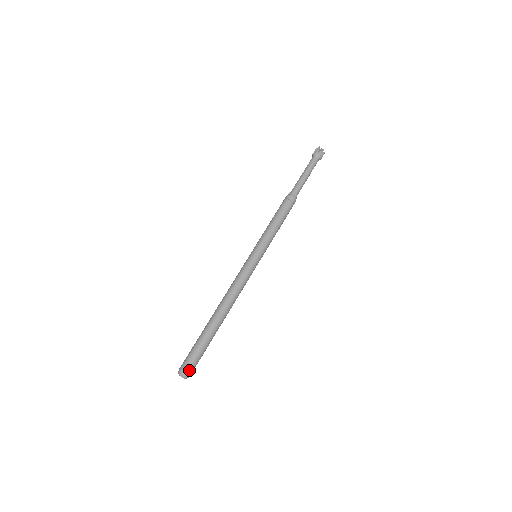
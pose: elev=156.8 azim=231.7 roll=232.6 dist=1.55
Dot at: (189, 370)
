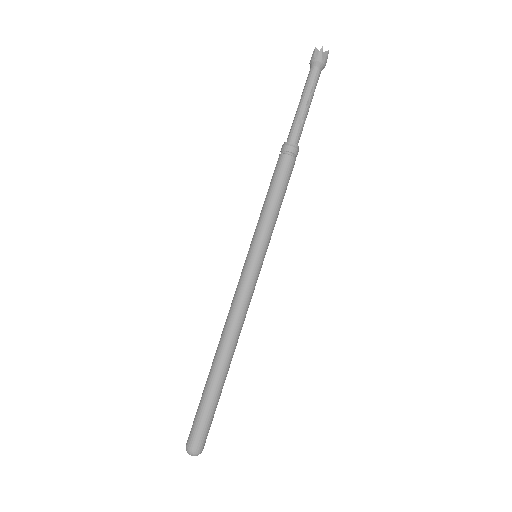
Dot at: (203, 446)
